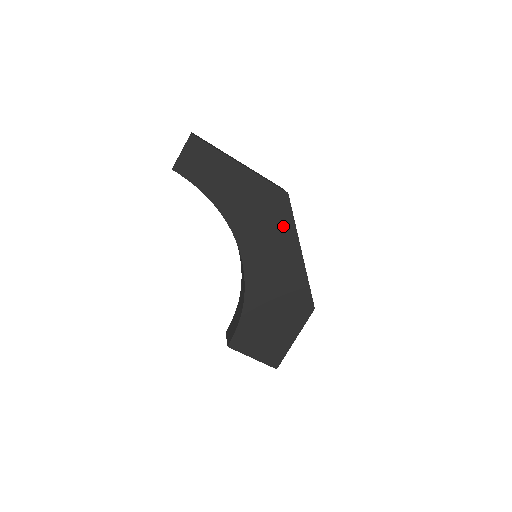
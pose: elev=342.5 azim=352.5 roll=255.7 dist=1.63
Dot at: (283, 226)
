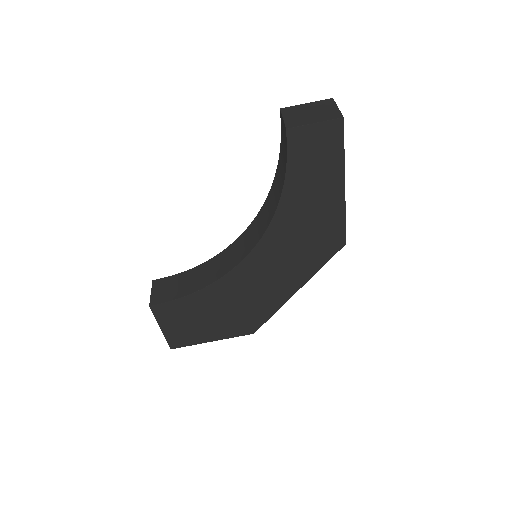
Dot at: (310, 262)
